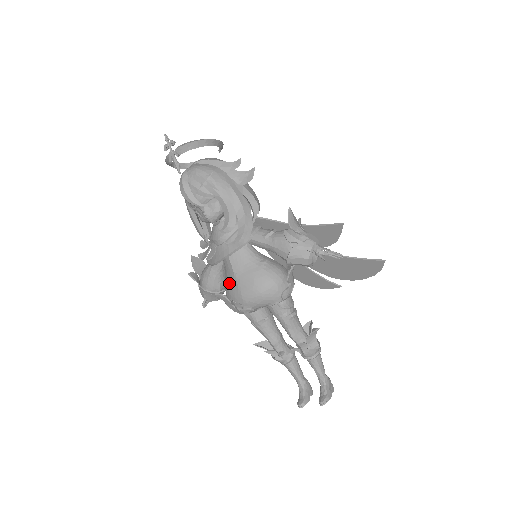
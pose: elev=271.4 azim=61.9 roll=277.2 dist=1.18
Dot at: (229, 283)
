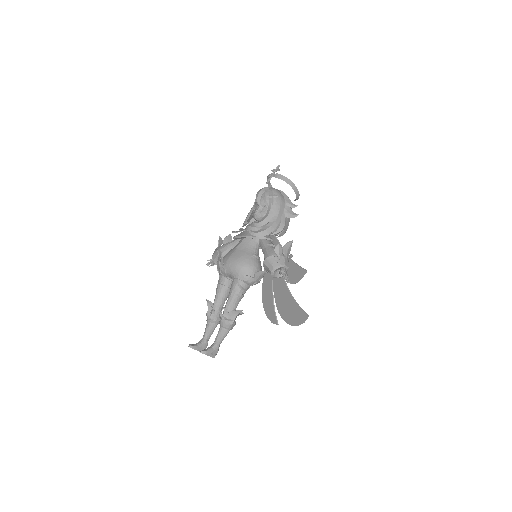
Dot at: (230, 251)
